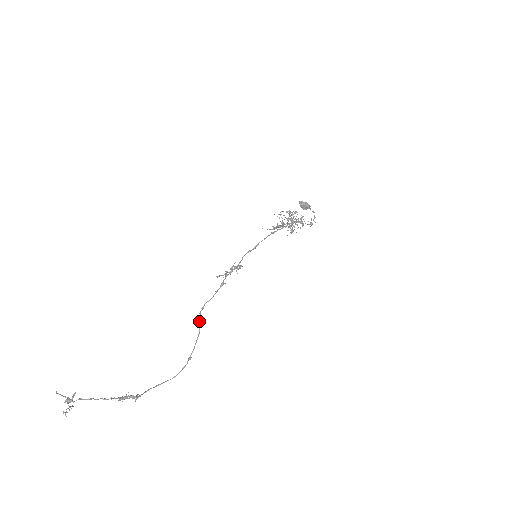
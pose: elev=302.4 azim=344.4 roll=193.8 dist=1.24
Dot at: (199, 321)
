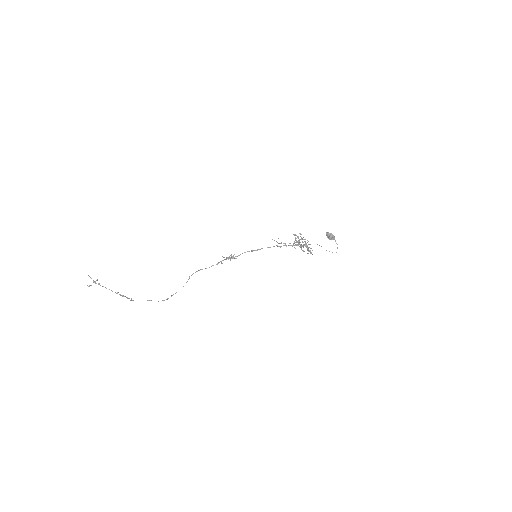
Dot at: (189, 278)
